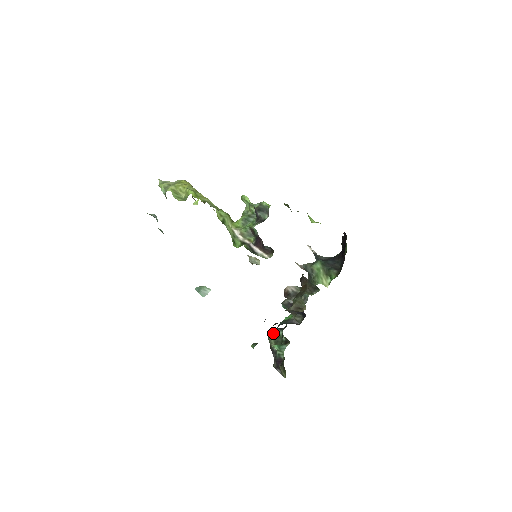
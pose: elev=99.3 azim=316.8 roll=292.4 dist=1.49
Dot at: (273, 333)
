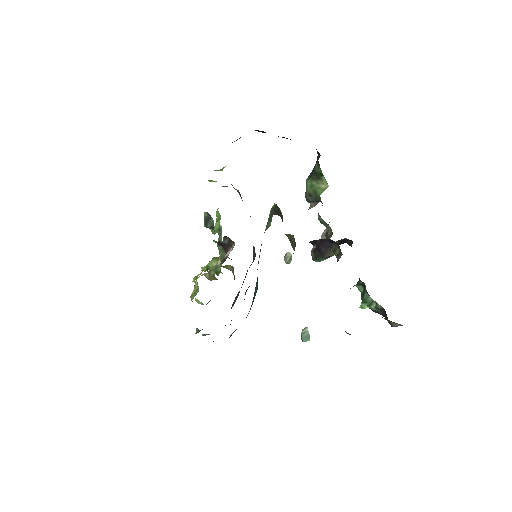
Dot at: (361, 294)
